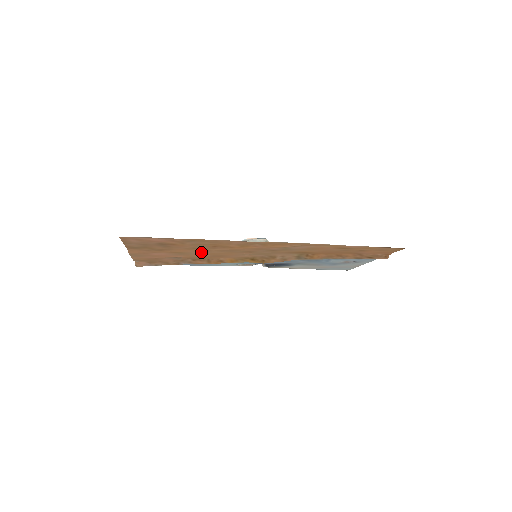
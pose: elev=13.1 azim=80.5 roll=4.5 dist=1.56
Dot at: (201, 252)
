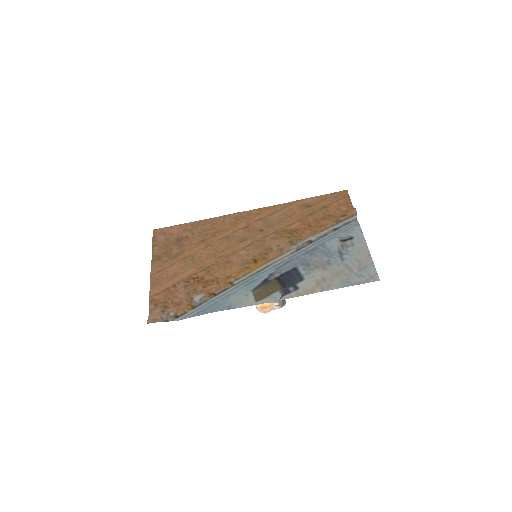
Dot at: (207, 250)
